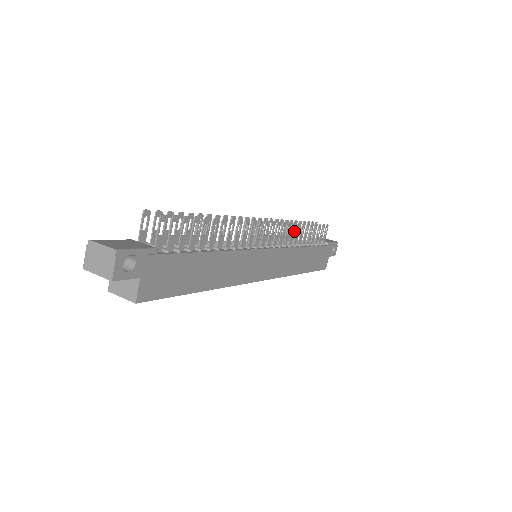
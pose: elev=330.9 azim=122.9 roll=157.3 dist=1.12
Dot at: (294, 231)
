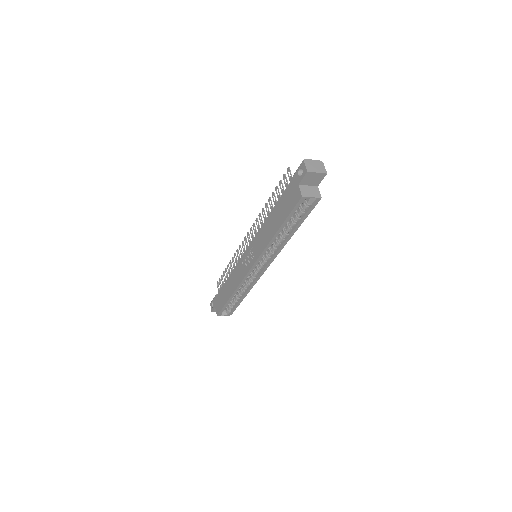
Dot at: occluded
